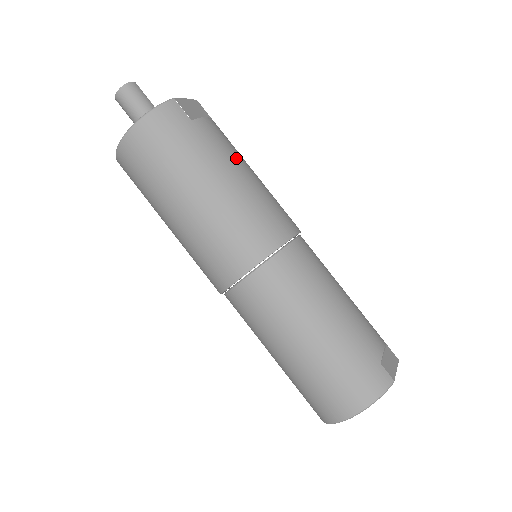
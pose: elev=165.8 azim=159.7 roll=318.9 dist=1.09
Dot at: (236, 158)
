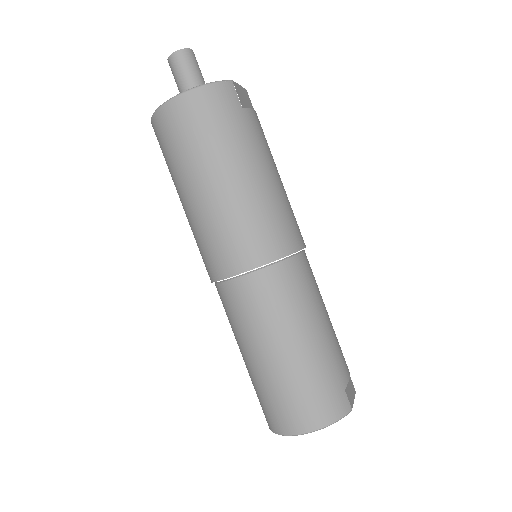
Dot at: (271, 158)
